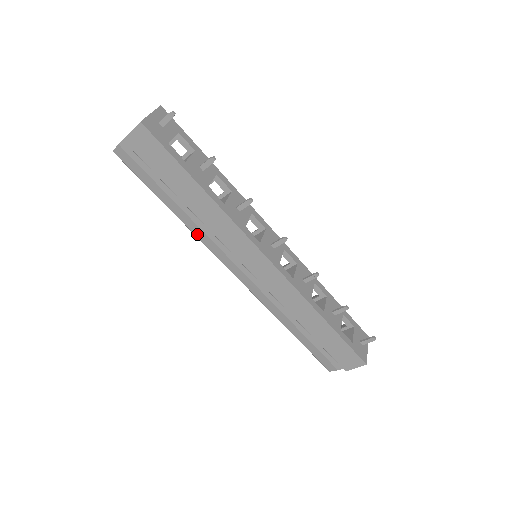
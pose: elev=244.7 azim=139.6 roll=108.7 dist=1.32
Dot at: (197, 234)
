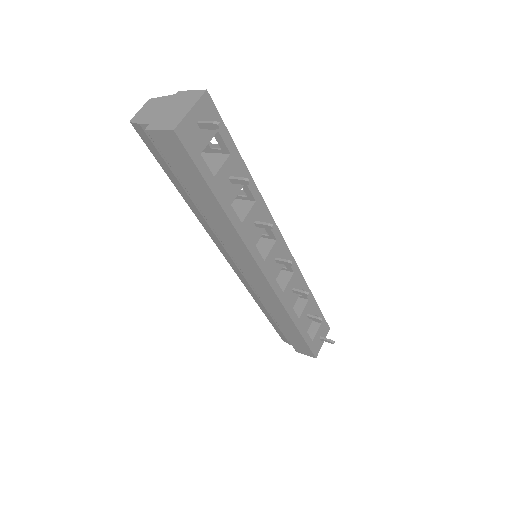
Dot at: (202, 223)
